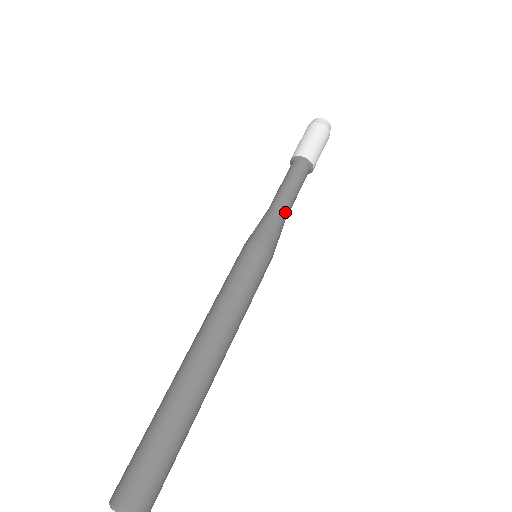
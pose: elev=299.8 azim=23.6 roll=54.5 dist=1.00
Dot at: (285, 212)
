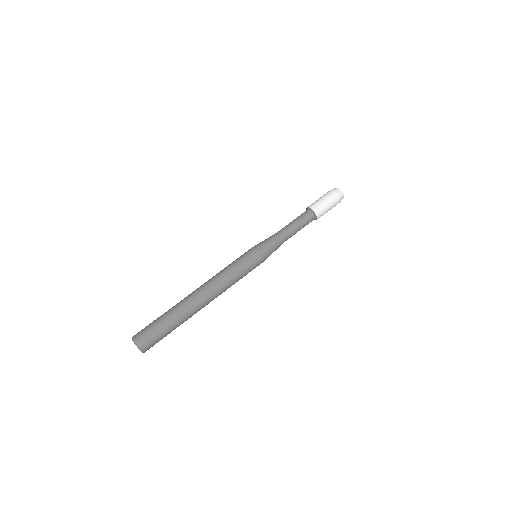
Dot at: occluded
